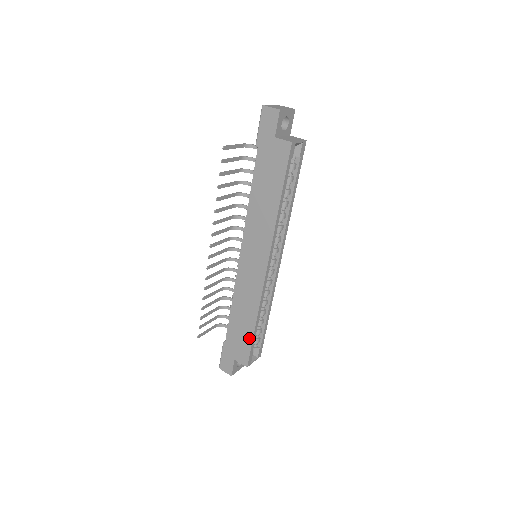
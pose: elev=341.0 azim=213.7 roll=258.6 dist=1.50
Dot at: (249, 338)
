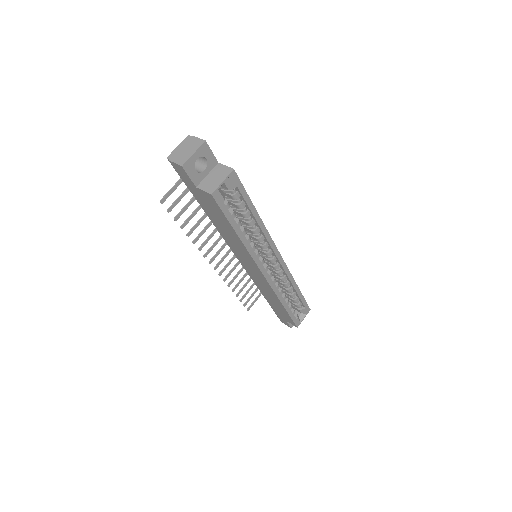
Dot at: (285, 313)
